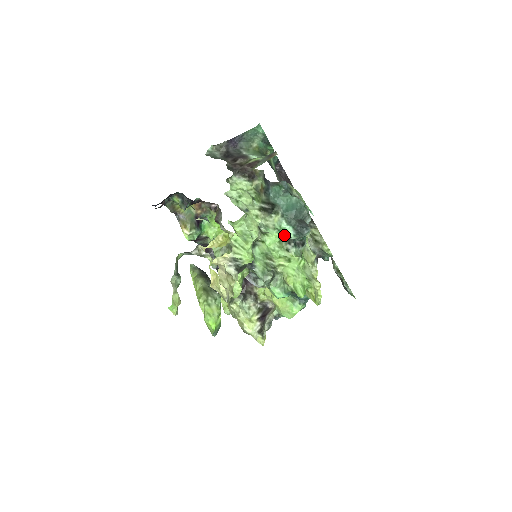
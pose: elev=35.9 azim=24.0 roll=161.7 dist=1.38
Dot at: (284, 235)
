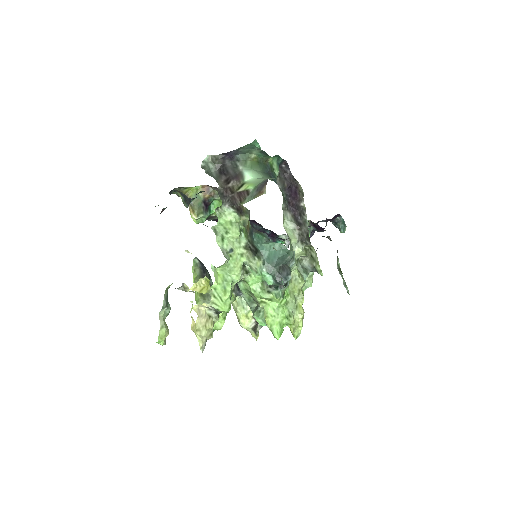
Dot at: occluded
